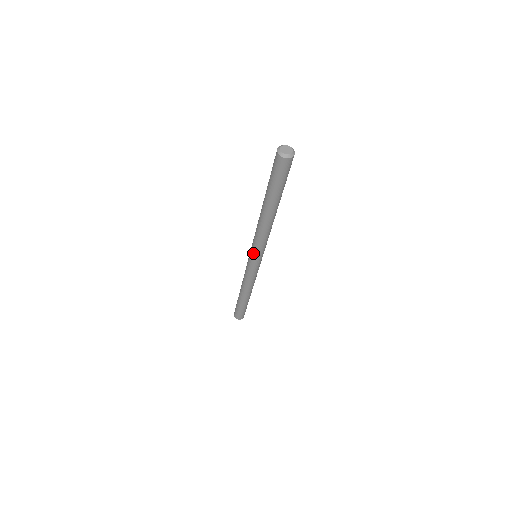
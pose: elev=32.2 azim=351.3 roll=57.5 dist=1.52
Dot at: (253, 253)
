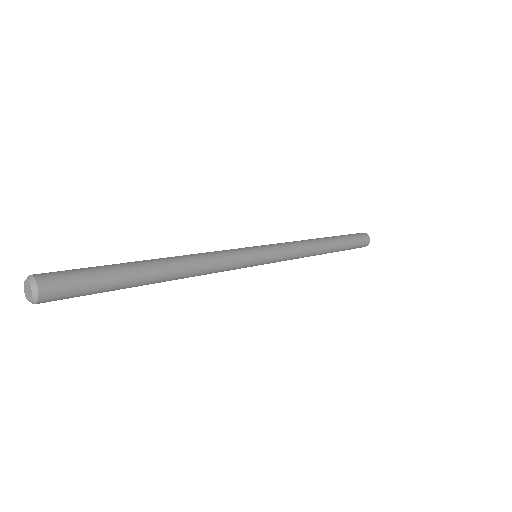
Dot at: occluded
